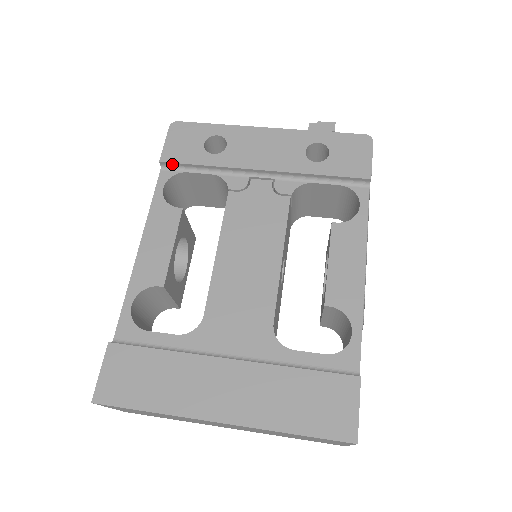
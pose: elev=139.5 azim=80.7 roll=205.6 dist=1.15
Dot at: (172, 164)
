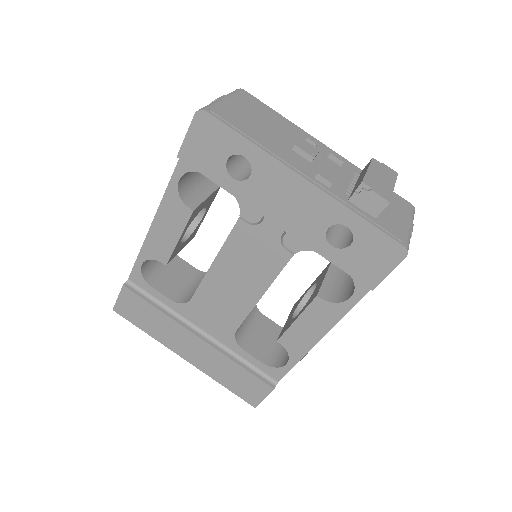
Dot at: (190, 164)
